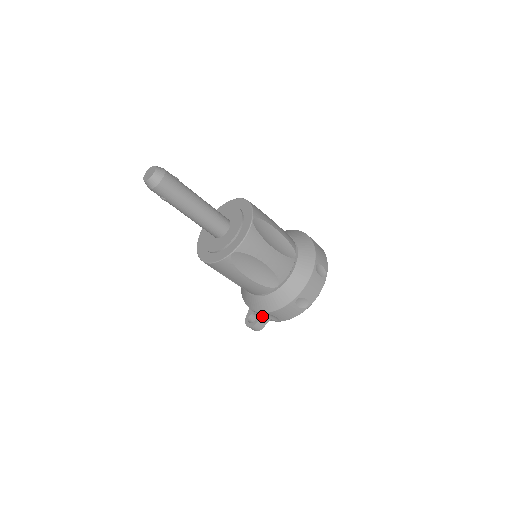
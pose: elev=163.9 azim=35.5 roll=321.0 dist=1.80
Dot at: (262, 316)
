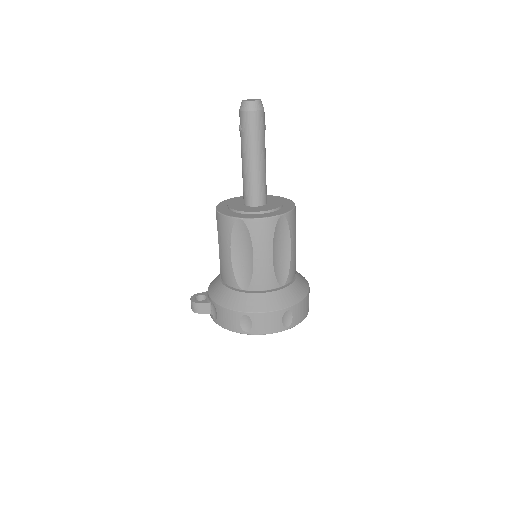
Dot at: (209, 303)
